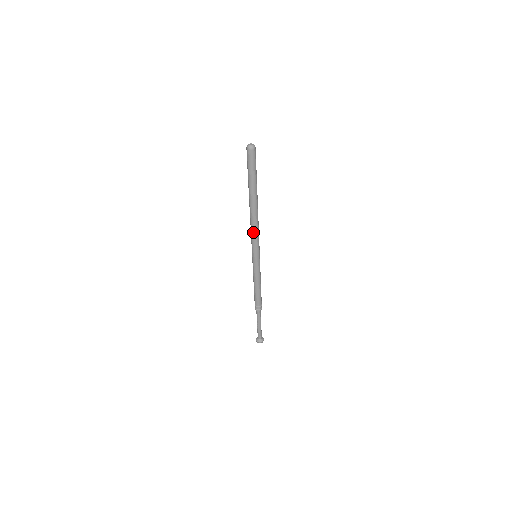
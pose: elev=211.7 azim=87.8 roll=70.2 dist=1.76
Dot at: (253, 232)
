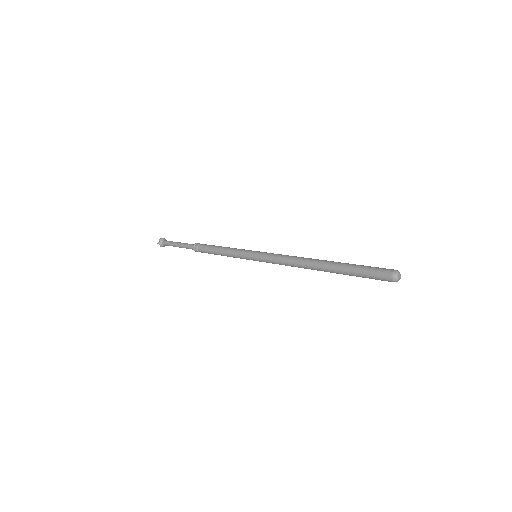
Dot at: (285, 264)
